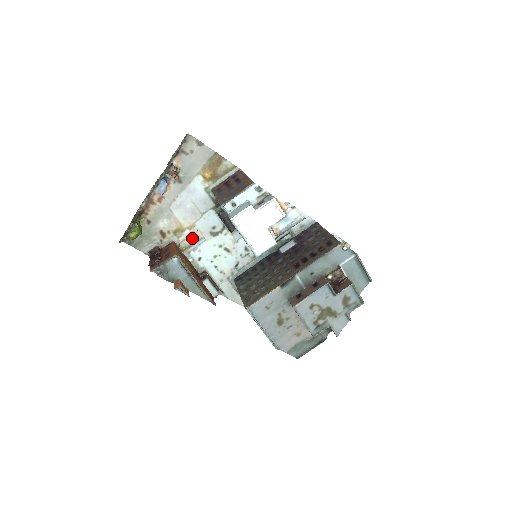
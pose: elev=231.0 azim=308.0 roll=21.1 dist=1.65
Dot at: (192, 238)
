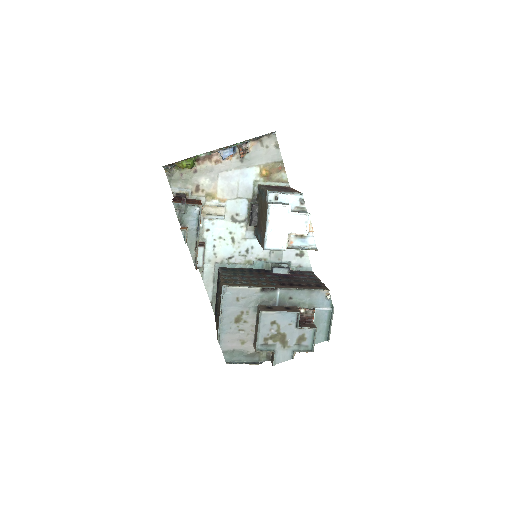
Dot at: (215, 209)
